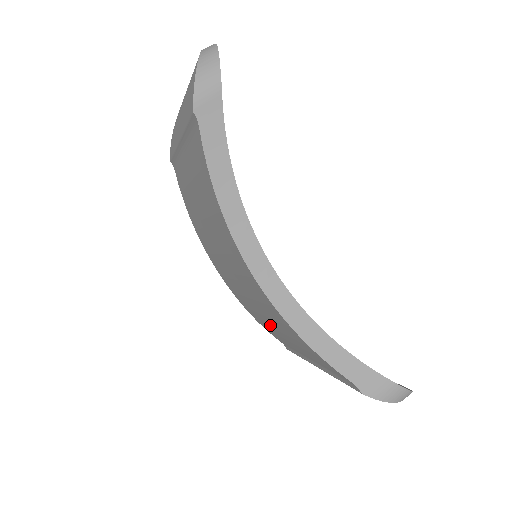
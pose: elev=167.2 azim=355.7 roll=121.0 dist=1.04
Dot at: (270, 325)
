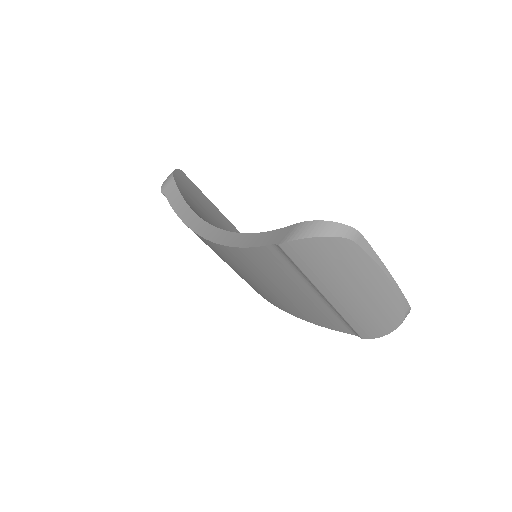
Dot at: (285, 296)
